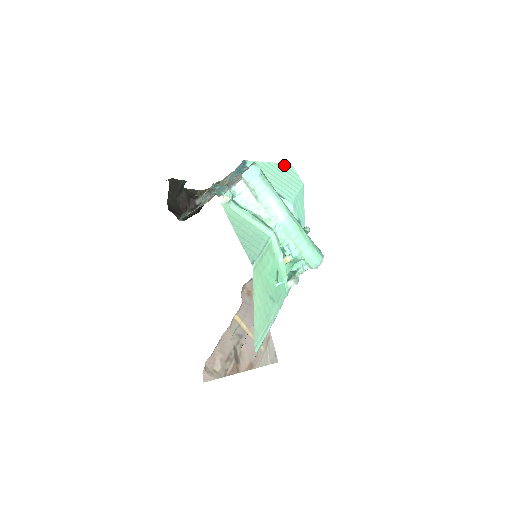
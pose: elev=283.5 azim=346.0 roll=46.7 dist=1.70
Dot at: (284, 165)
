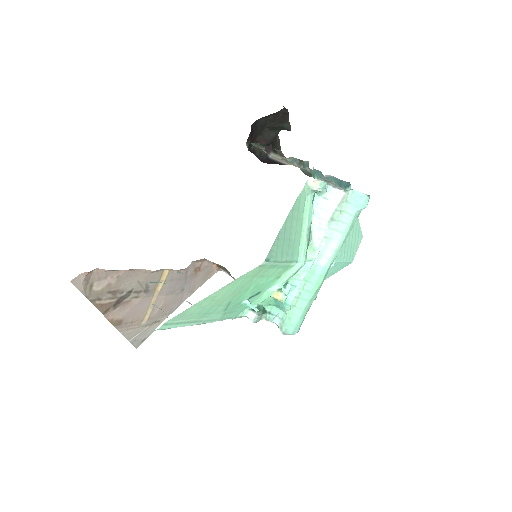
Dot at: (360, 230)
